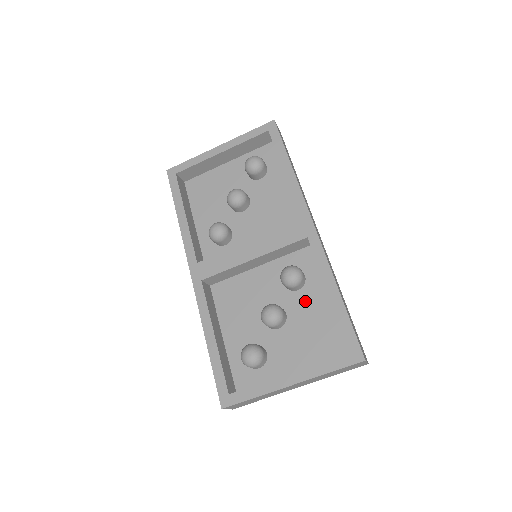
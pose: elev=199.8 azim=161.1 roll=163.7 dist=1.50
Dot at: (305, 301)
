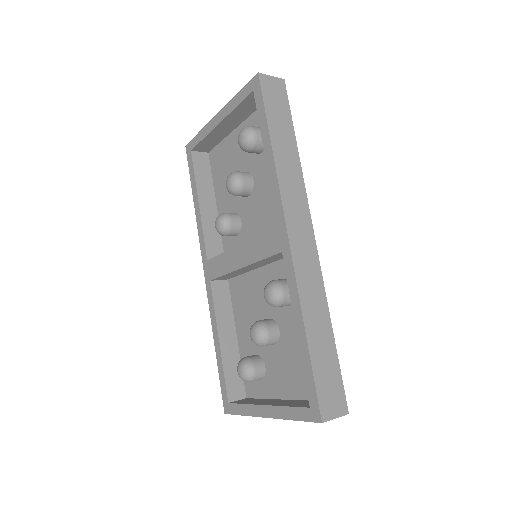
Dot at: occluded
